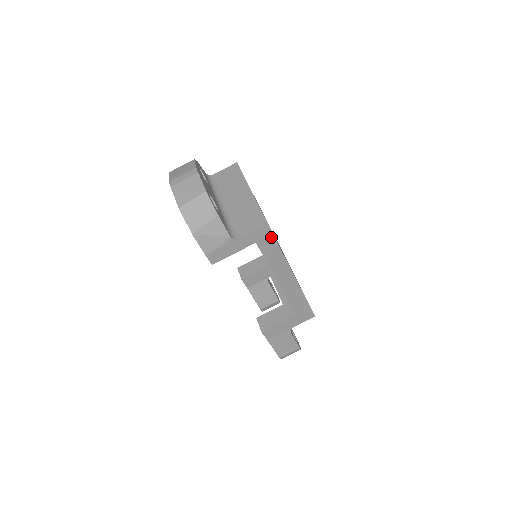
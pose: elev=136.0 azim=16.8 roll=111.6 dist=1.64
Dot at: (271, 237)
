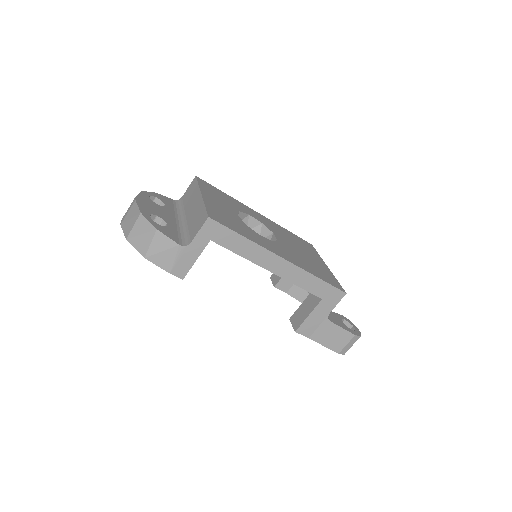
Dot at: (222, 228)
